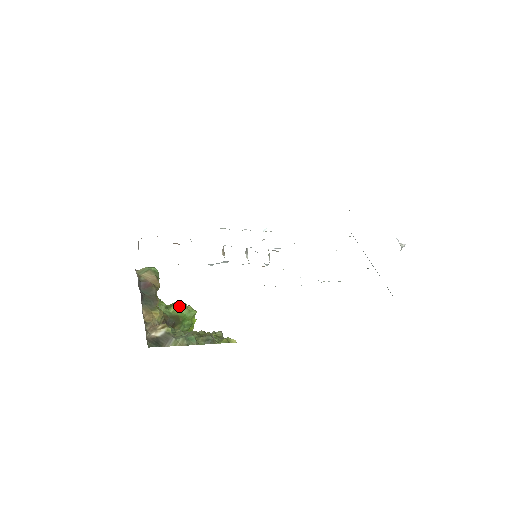
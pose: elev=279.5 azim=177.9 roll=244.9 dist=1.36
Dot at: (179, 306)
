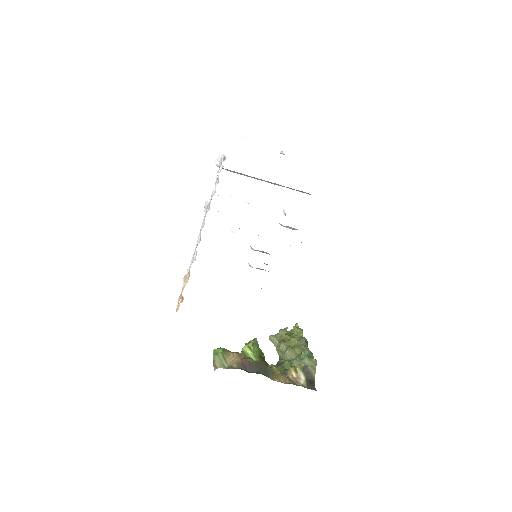
Dot at: (251, 350)
